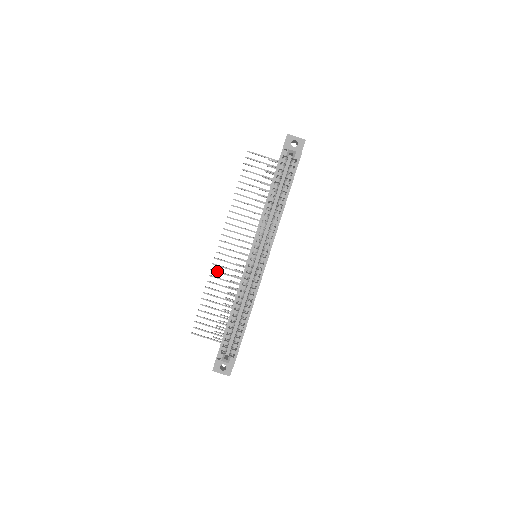
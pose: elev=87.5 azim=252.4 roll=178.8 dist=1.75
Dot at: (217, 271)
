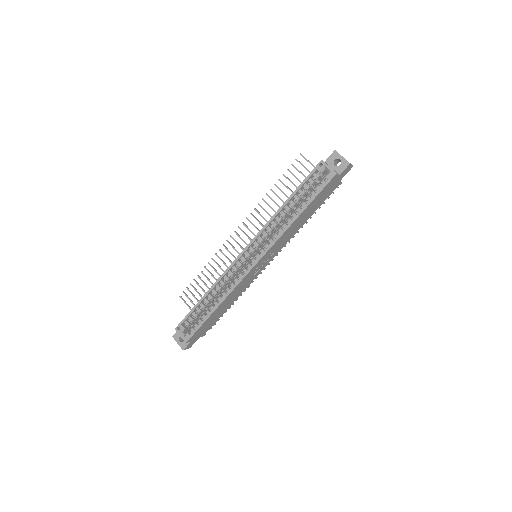
Dot at: (223, 253)
